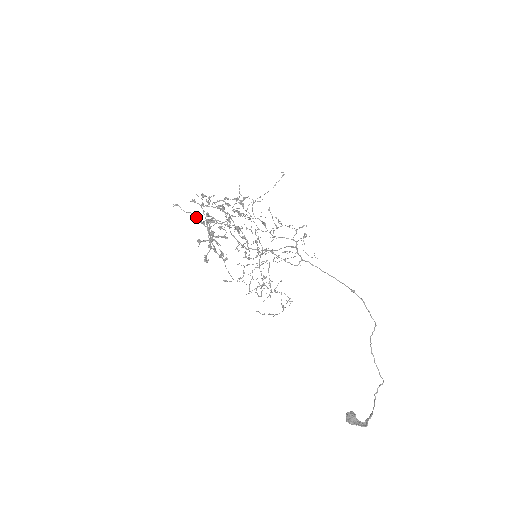
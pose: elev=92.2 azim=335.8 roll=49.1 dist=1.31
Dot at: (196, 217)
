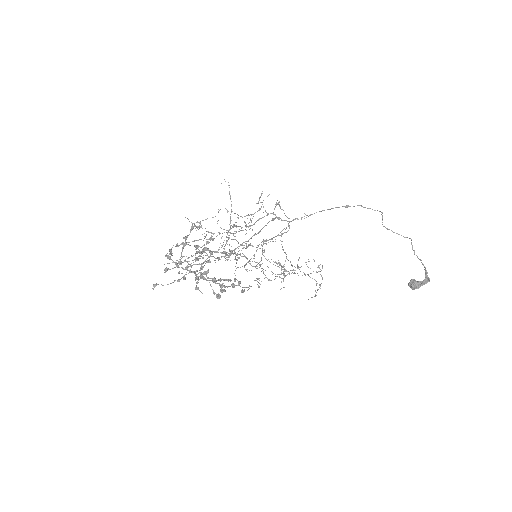
Dot at: occluded
